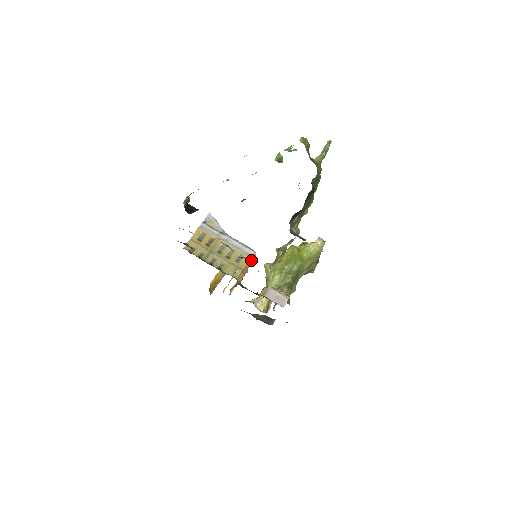
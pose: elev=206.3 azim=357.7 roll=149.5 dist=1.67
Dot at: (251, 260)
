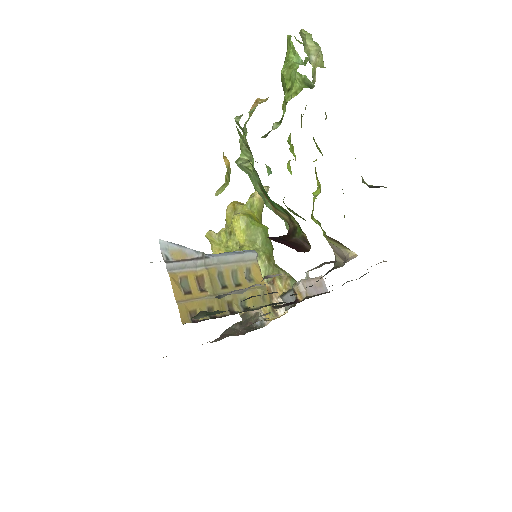
Dot at: (258, 266)
